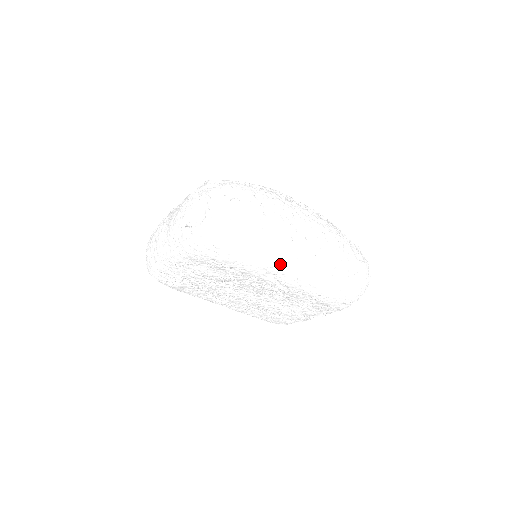
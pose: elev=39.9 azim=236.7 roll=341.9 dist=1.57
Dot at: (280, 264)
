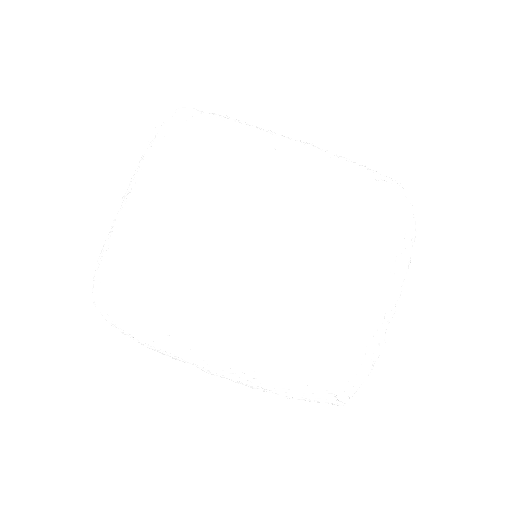
Dot at: (274, 137)
